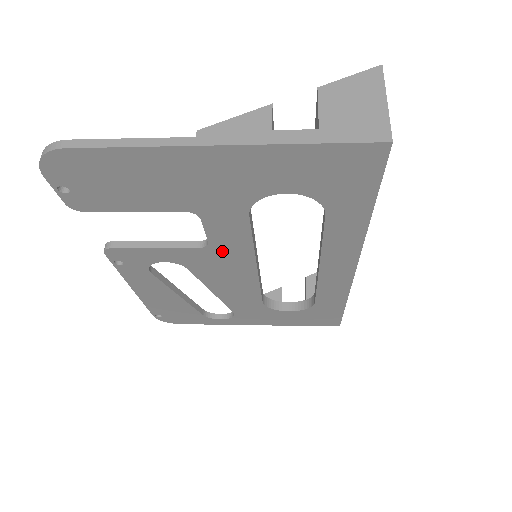
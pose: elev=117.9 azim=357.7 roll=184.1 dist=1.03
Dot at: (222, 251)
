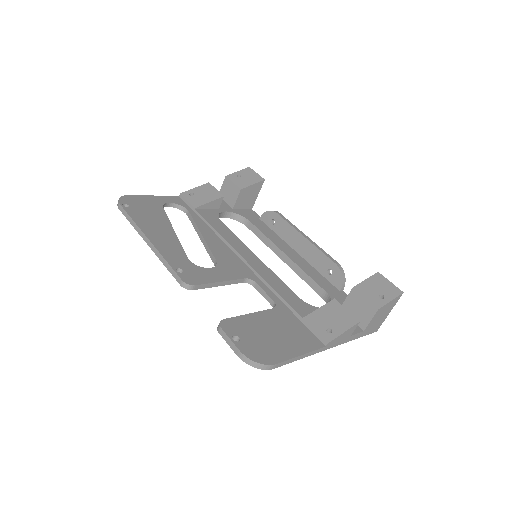
Dot at: occluded
